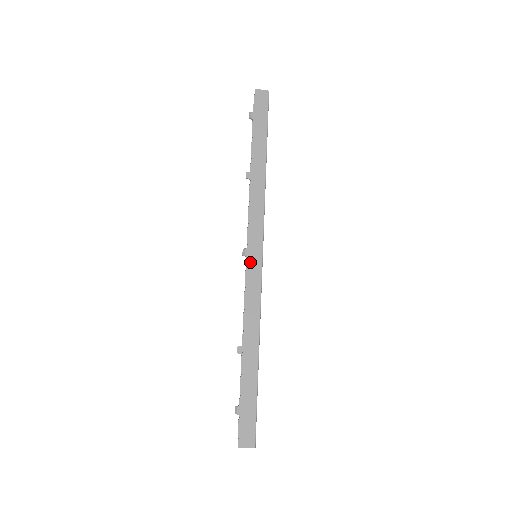
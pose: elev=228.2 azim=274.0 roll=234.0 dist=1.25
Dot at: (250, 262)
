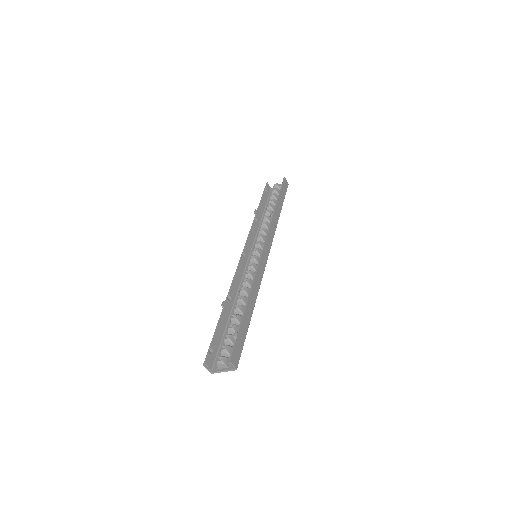
Dot at: (263, 254)
